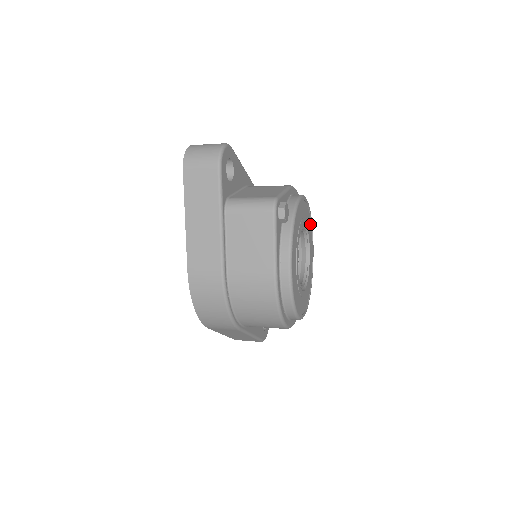
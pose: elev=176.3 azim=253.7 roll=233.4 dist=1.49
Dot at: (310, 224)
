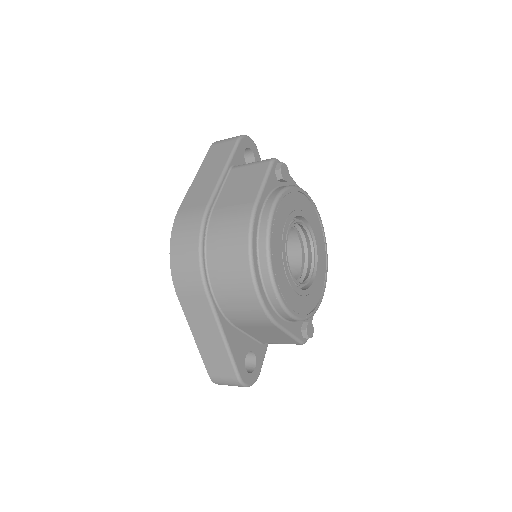
Dot at: (324, 255)
